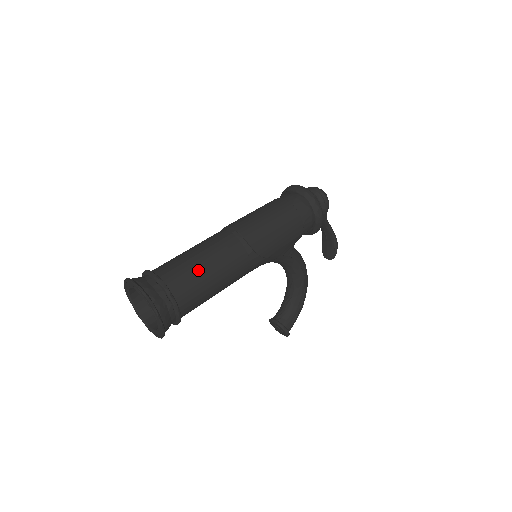
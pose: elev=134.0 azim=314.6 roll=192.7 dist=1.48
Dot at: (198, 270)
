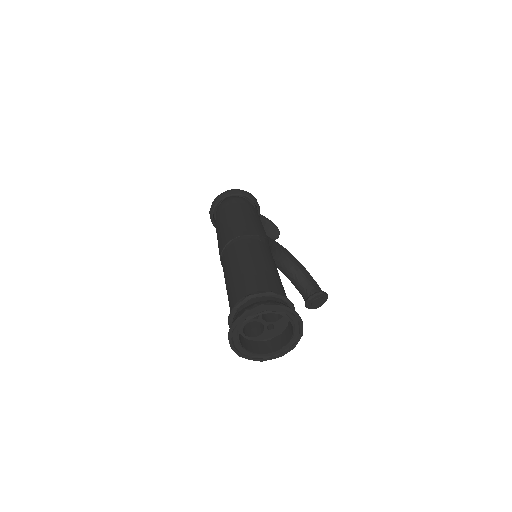
Dot at: (257, 270)
